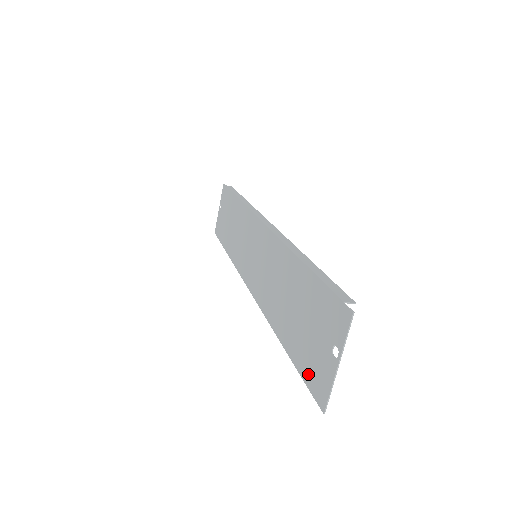
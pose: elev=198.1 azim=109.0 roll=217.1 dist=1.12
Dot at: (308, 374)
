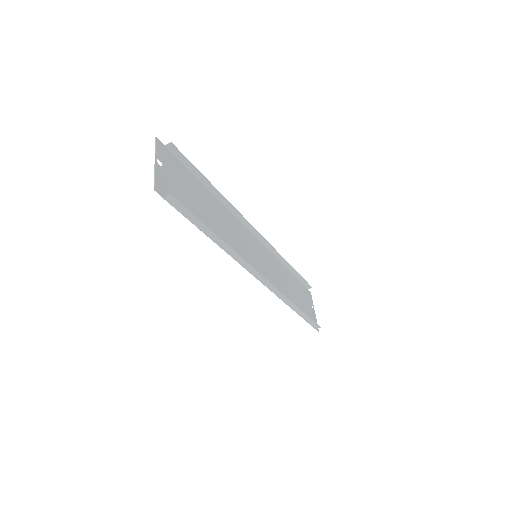
Dot at: occluded
